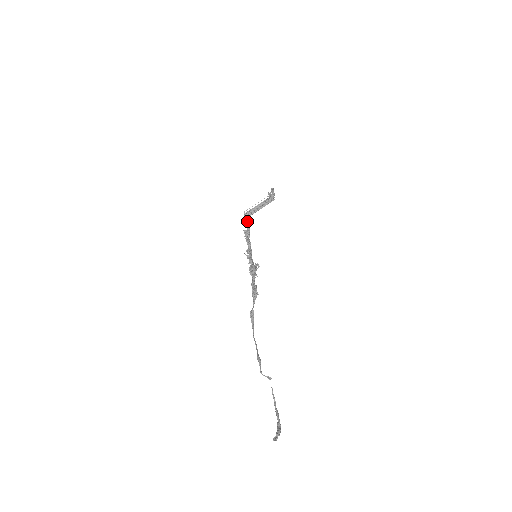
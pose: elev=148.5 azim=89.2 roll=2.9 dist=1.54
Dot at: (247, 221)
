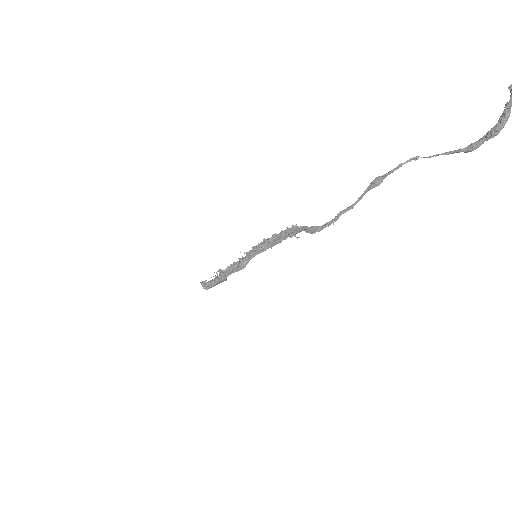
Dot at: (211, 281)
